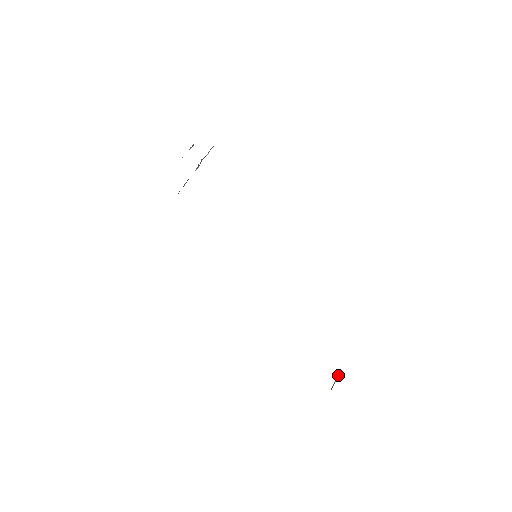
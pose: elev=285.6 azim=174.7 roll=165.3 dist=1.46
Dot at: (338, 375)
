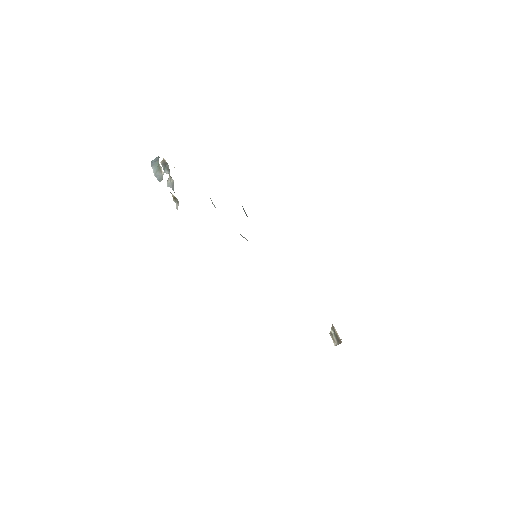
Dot at: (330, 334)
